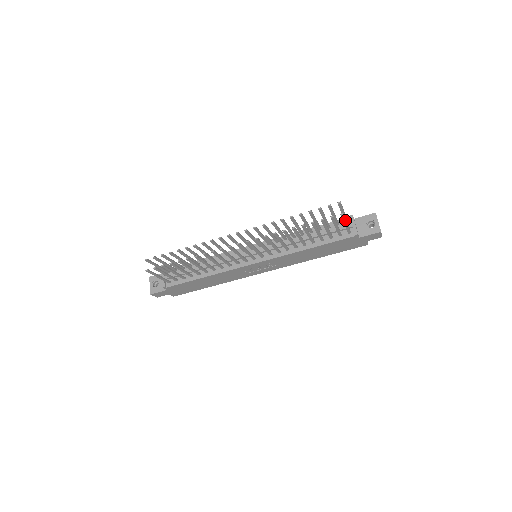
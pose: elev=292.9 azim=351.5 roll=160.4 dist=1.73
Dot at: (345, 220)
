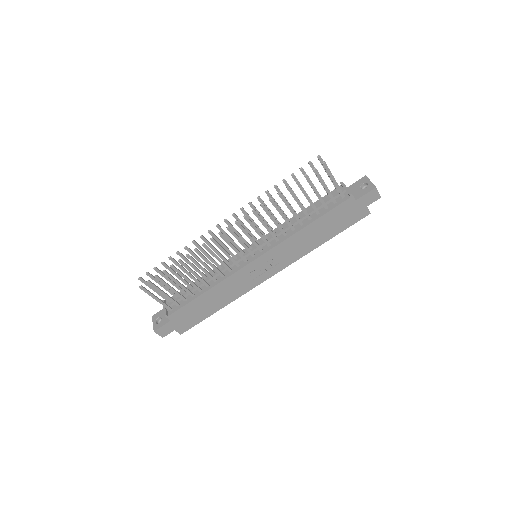
Dot at: (330, 173)
